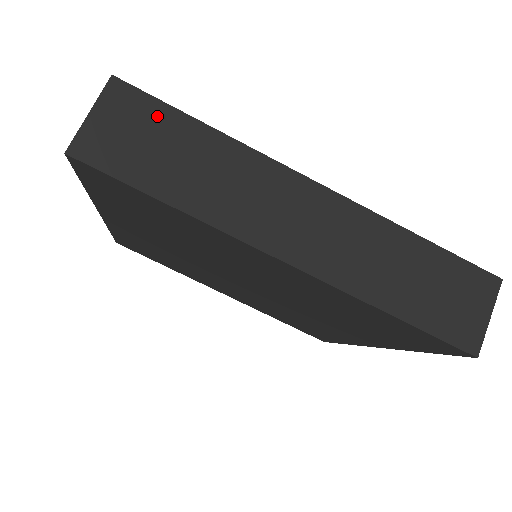
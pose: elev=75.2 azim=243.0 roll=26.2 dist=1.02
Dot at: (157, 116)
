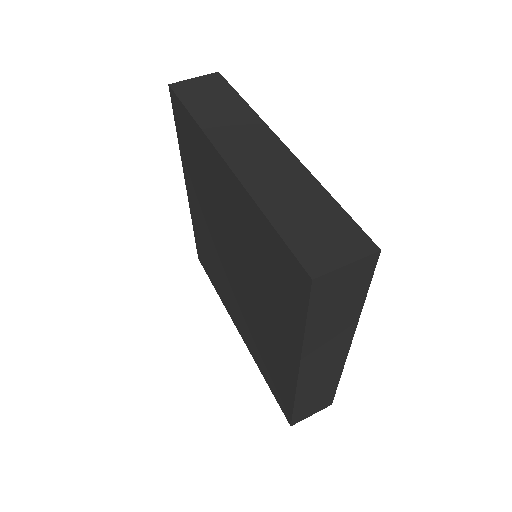
Dot at: (223, 89)
